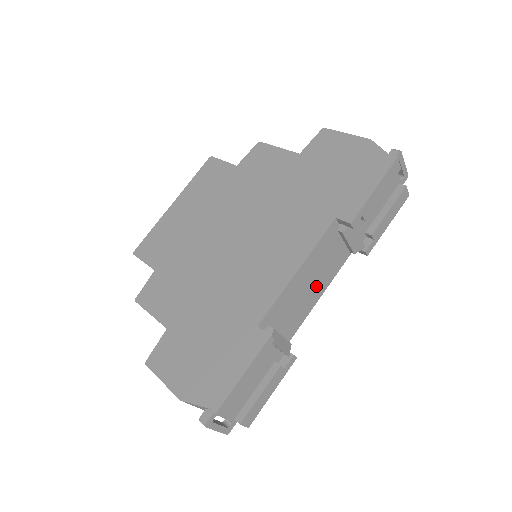
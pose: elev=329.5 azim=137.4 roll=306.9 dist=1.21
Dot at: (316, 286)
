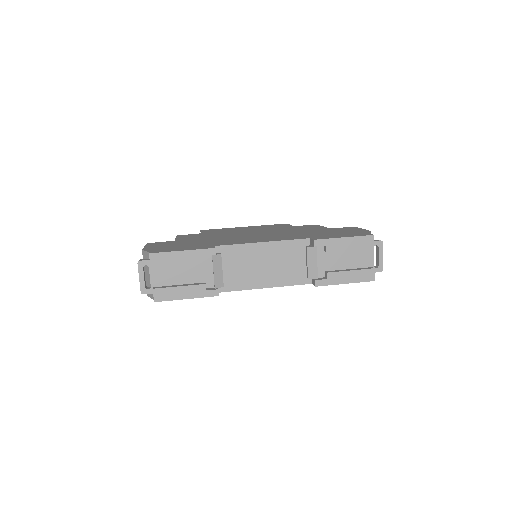
Dot at: (269, 274)
